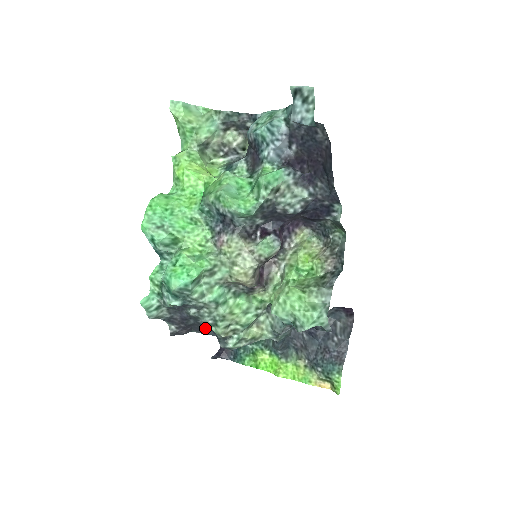
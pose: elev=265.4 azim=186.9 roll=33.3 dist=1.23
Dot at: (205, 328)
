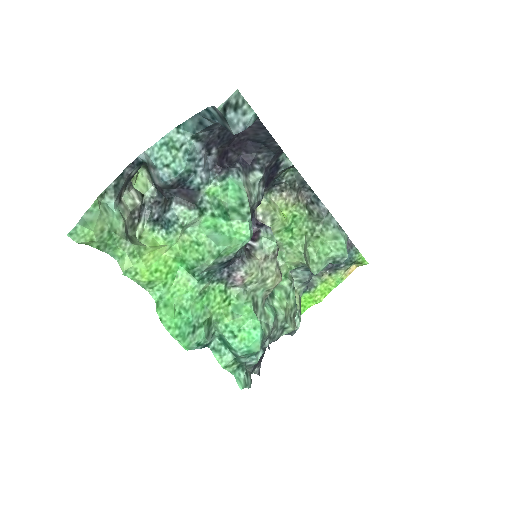
Dot at: occluded
